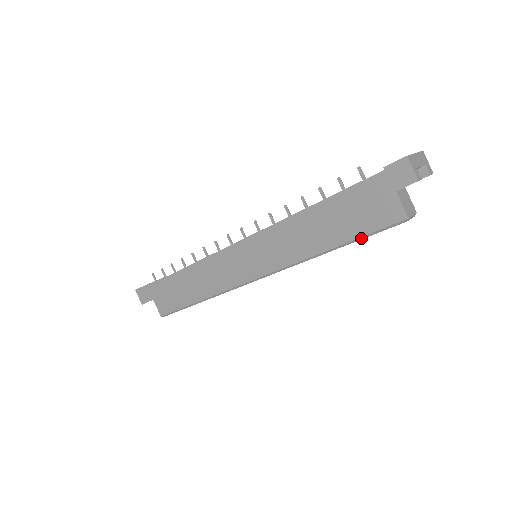
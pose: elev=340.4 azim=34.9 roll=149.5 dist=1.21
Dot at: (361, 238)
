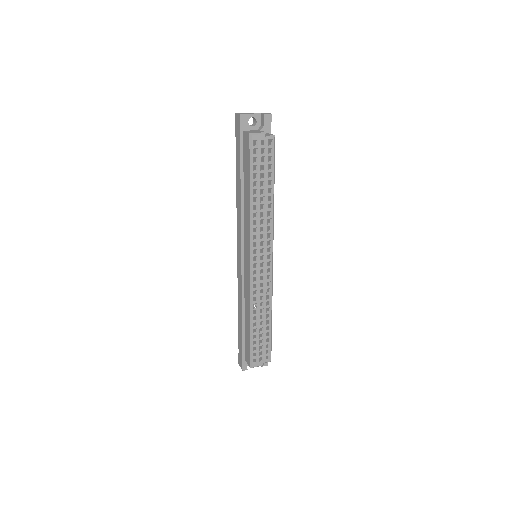
Dot at: (250, 170)
